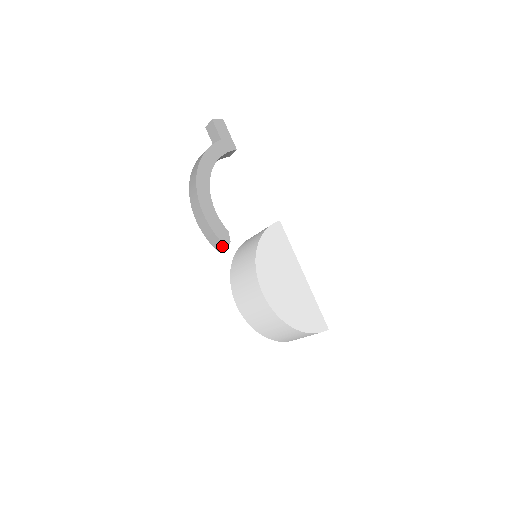
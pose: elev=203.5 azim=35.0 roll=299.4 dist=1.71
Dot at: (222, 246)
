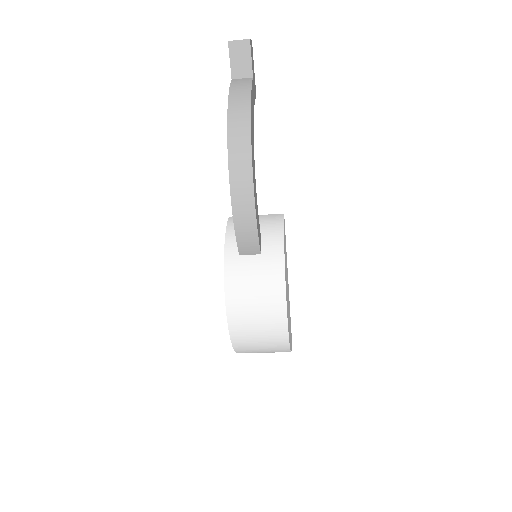
Dot at: (254, 251)
